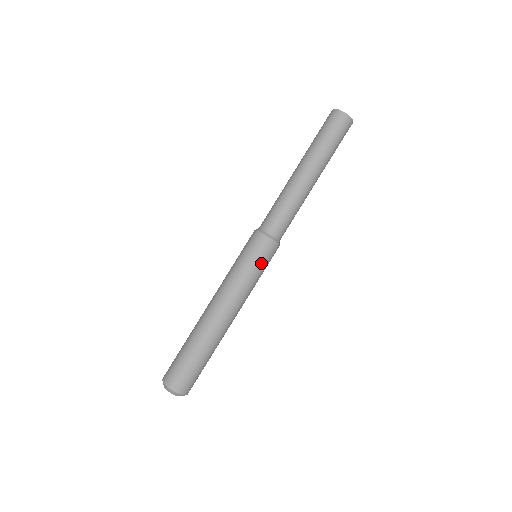
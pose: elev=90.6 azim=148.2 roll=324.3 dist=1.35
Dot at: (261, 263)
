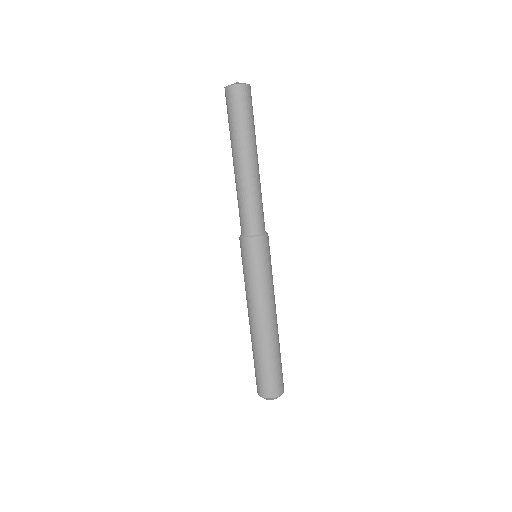
Dot at: (262, 262)
